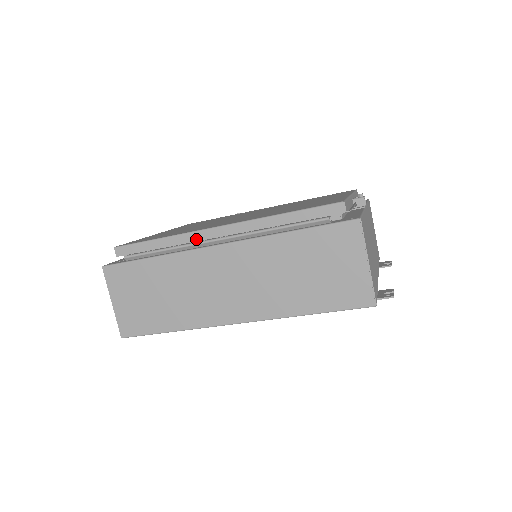
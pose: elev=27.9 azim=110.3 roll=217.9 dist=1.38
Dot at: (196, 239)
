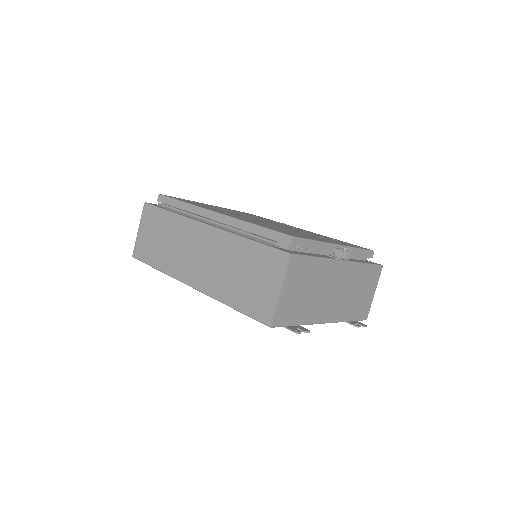
Dot at: (200, 214)
